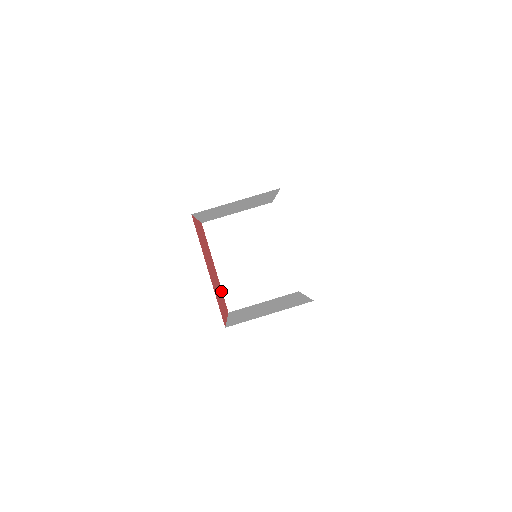
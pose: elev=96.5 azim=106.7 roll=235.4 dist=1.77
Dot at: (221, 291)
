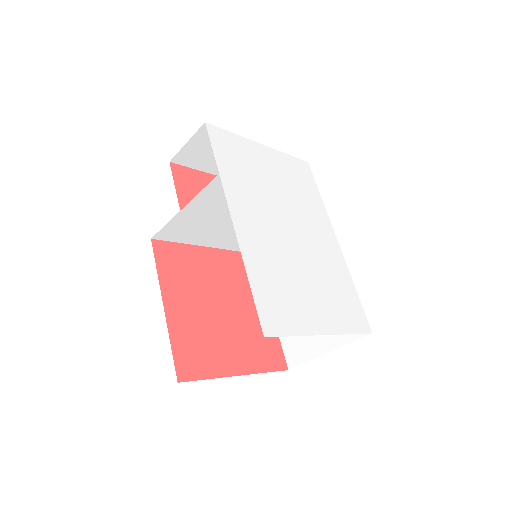
Dot at: (236, 263)
